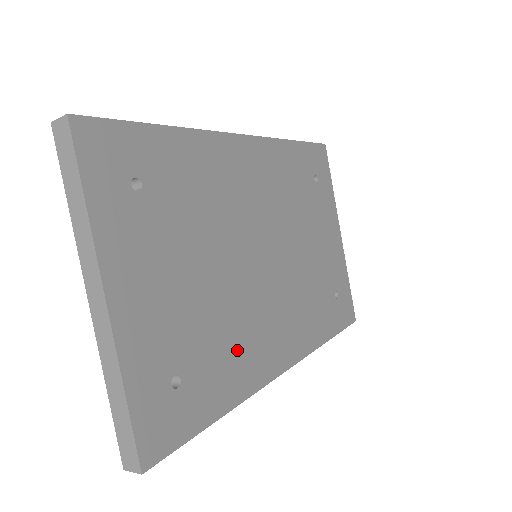
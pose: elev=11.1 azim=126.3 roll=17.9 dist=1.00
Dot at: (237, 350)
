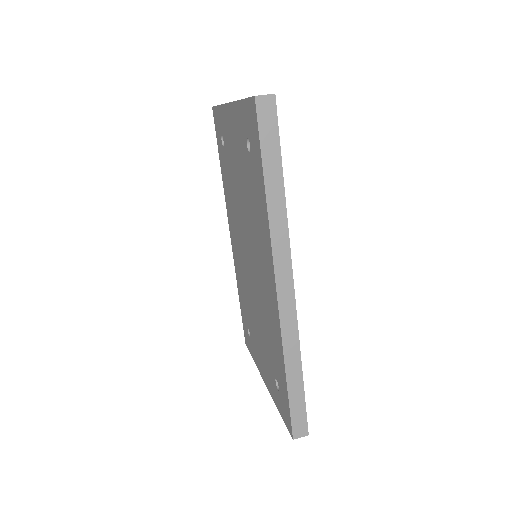
Dot at: occluded
